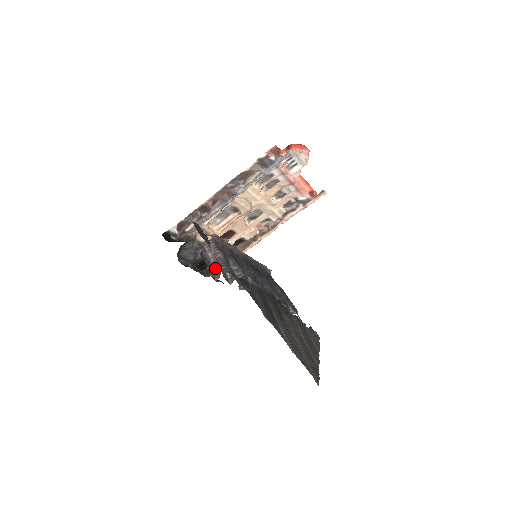
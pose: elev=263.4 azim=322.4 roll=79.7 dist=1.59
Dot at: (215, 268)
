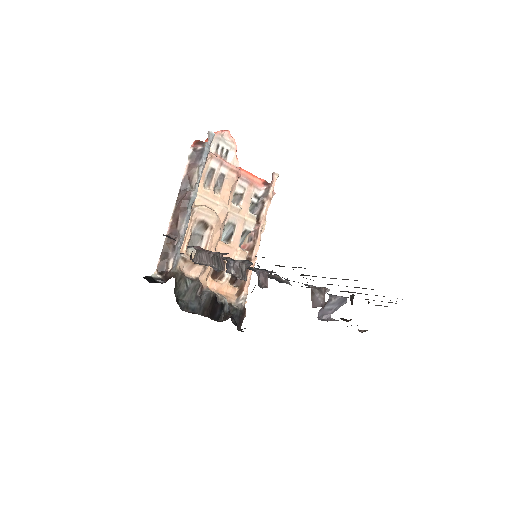
Dot at: (216, 267)
